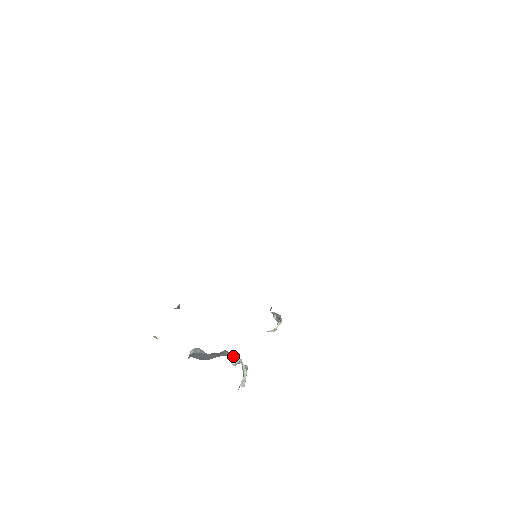
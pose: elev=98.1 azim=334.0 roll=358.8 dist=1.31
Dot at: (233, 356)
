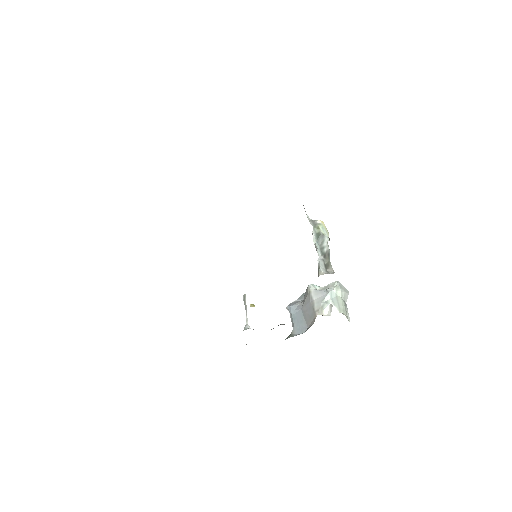
Dot at: (320, 295)
